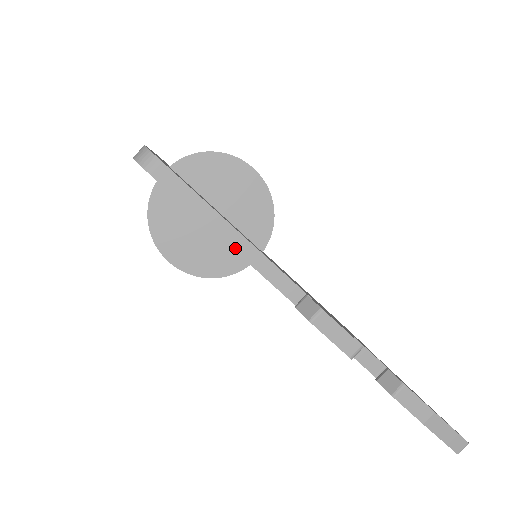
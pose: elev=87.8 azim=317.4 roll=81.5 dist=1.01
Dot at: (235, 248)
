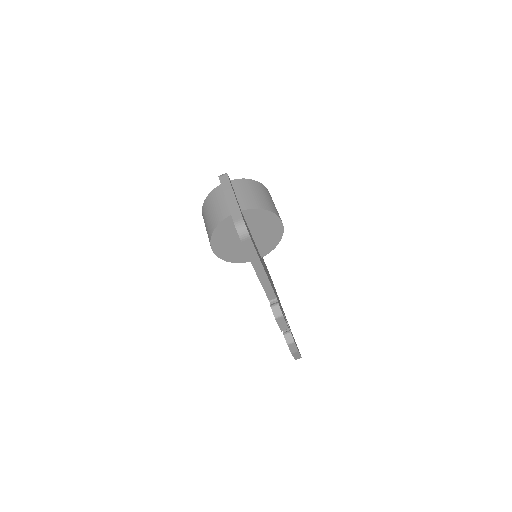
Dot at: (259, 277)
